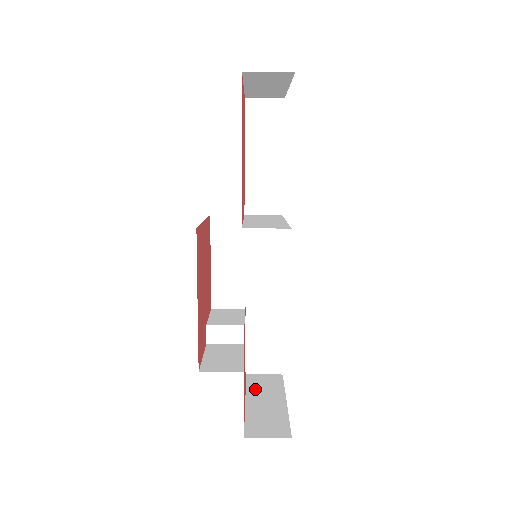
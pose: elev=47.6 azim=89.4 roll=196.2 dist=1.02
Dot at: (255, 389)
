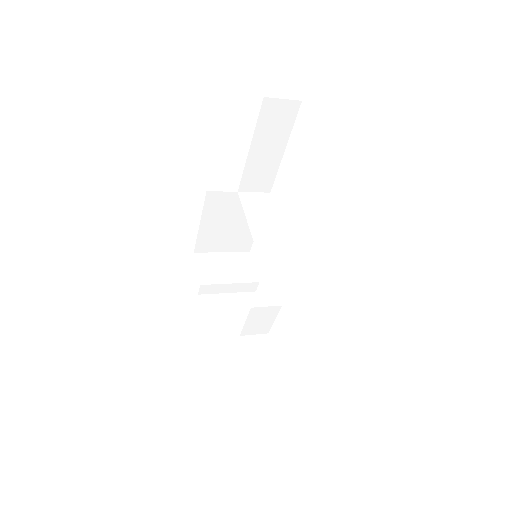
Dot at: occluded
